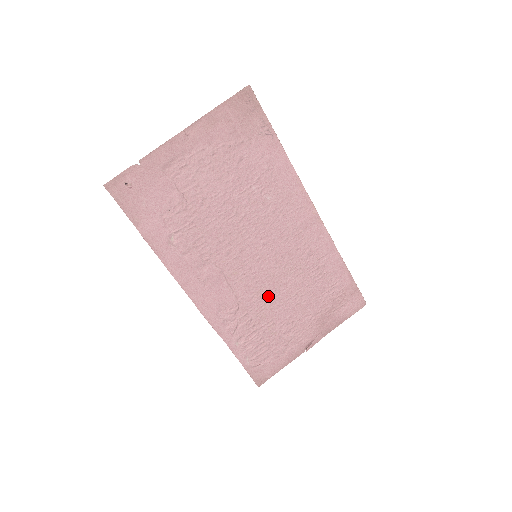
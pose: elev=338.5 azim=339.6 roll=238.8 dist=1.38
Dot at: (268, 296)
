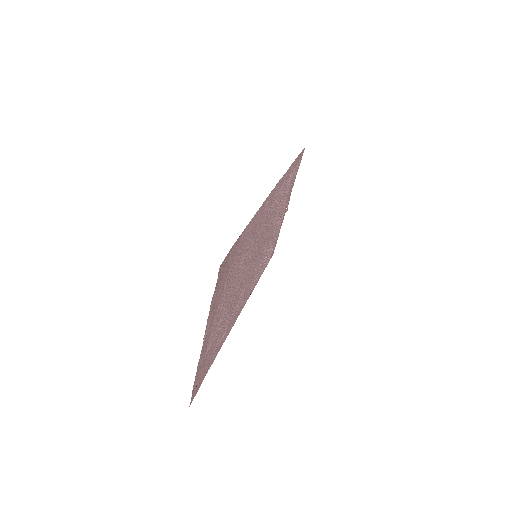
Dot at: (265, 244)
